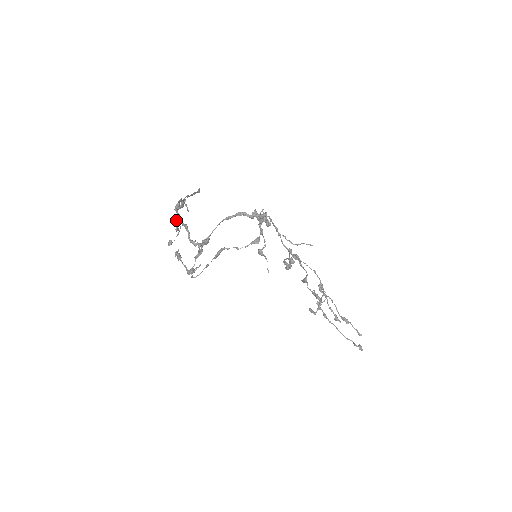
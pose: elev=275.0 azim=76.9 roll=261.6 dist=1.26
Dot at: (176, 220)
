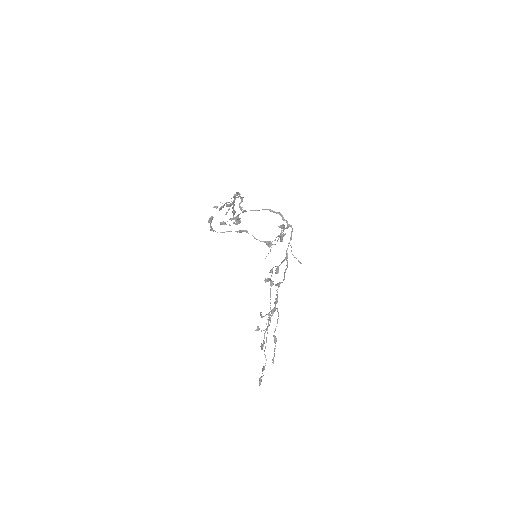
Dot at: (223, 205)
